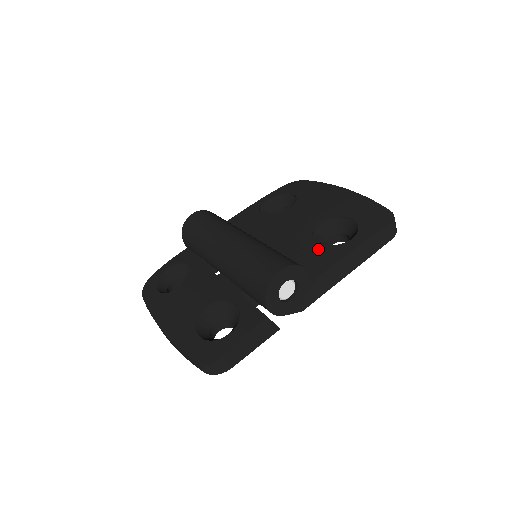
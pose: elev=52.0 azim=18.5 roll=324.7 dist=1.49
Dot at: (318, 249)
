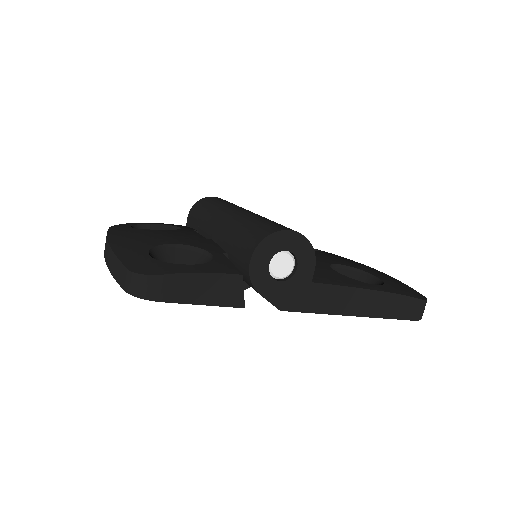
Dot at: (332, 272)
